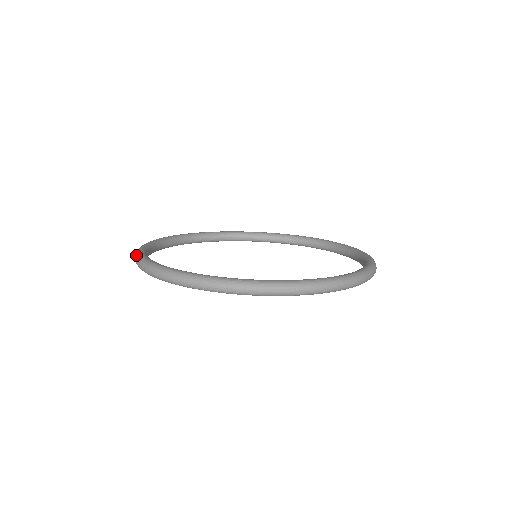
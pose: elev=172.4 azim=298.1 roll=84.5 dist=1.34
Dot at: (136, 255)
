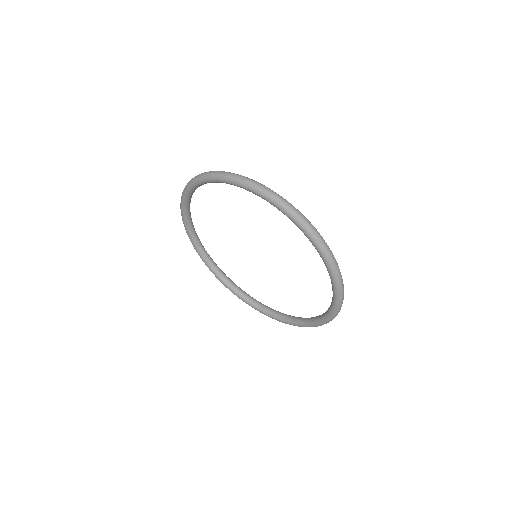
Dot at: occluded
